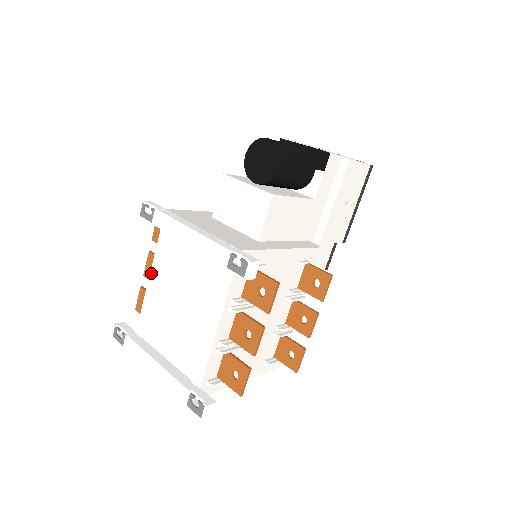
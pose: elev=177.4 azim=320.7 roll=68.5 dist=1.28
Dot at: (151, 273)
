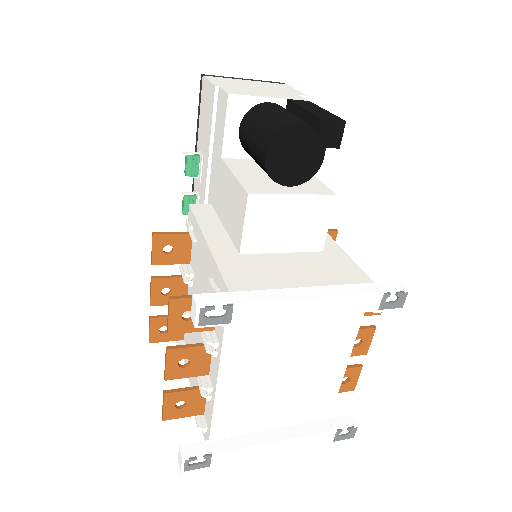
Dot at: (221, 373)
